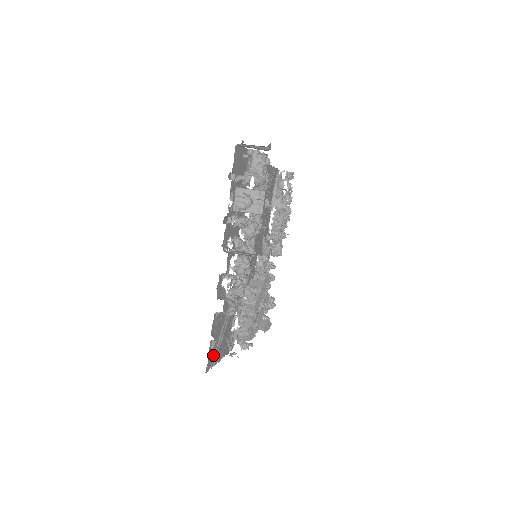
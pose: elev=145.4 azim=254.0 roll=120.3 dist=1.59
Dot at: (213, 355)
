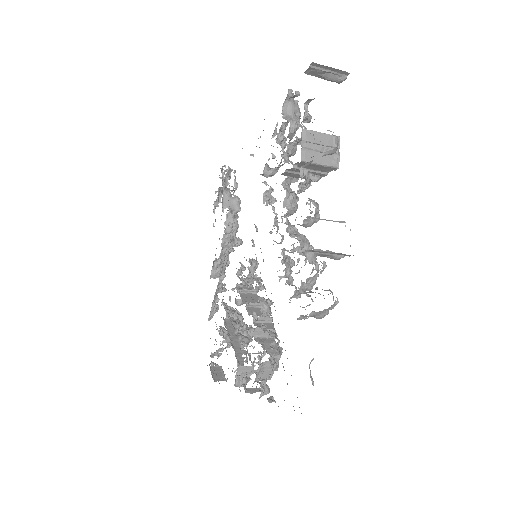
Dot at: occluded
